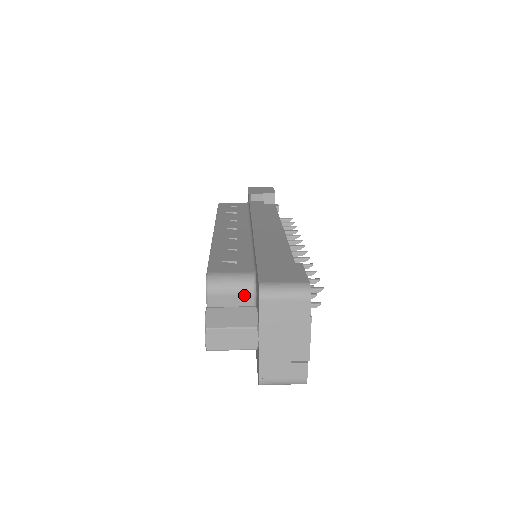
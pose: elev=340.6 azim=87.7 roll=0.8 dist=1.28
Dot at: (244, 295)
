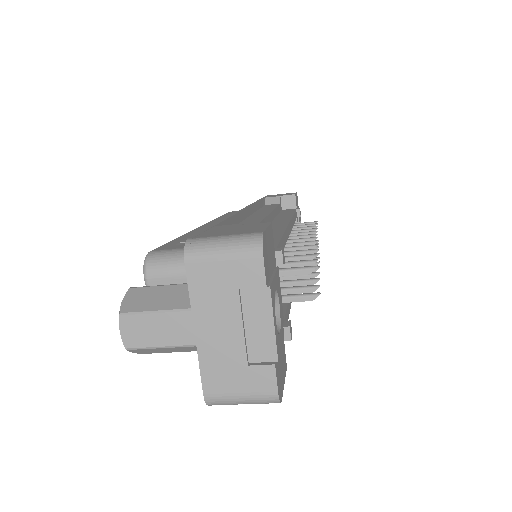
Dot at: occluded
